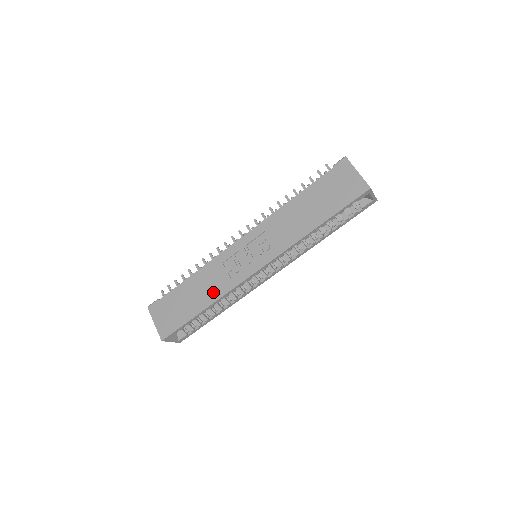
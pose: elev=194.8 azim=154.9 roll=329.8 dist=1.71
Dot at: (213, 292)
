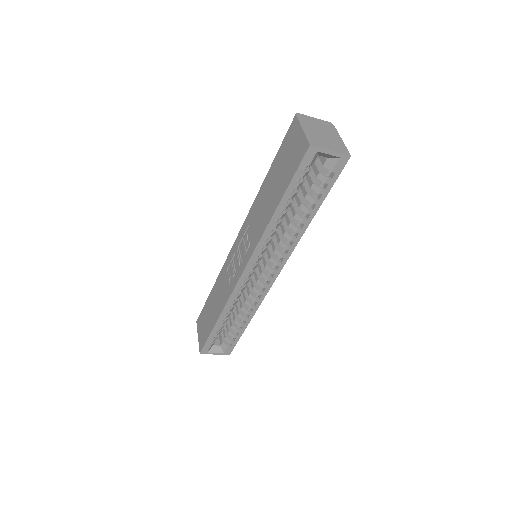
Dot at: (221, 301)
